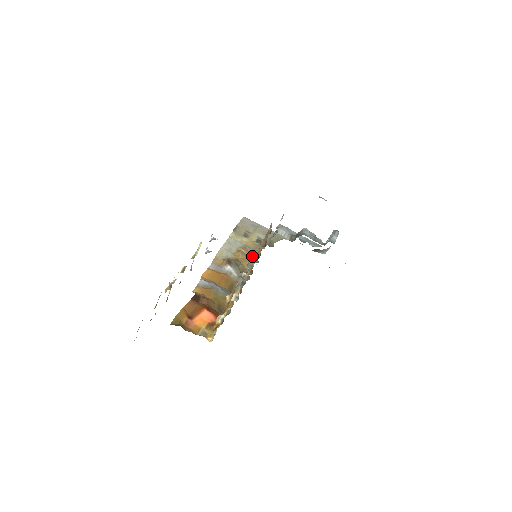
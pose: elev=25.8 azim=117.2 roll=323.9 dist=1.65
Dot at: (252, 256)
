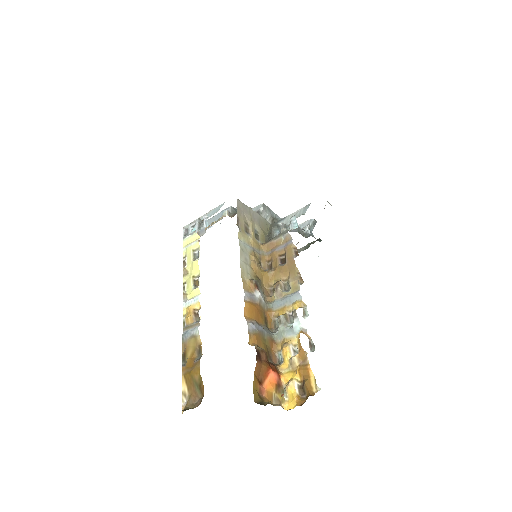
Dot at: (261, 263)
